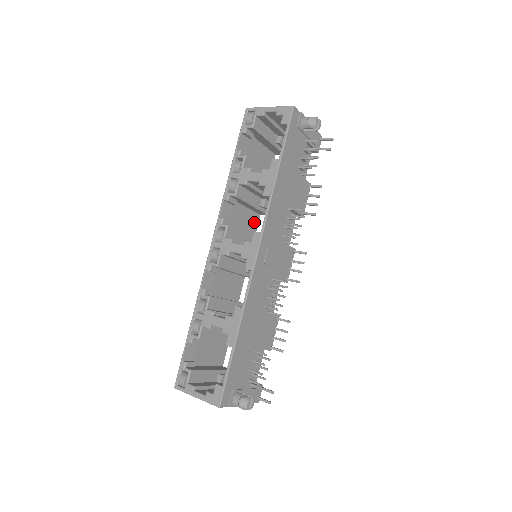
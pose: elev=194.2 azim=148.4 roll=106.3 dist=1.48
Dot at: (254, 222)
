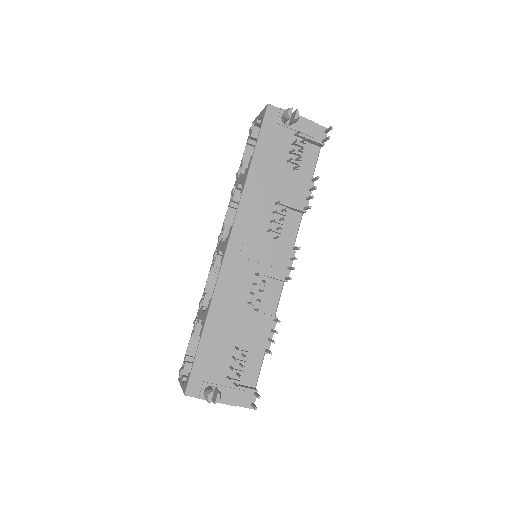
Dot at: occluded
